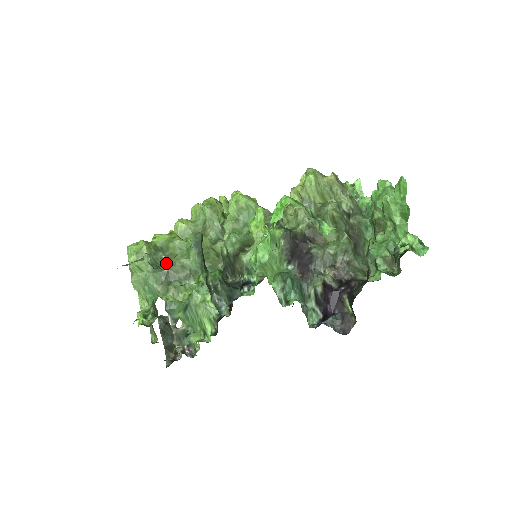
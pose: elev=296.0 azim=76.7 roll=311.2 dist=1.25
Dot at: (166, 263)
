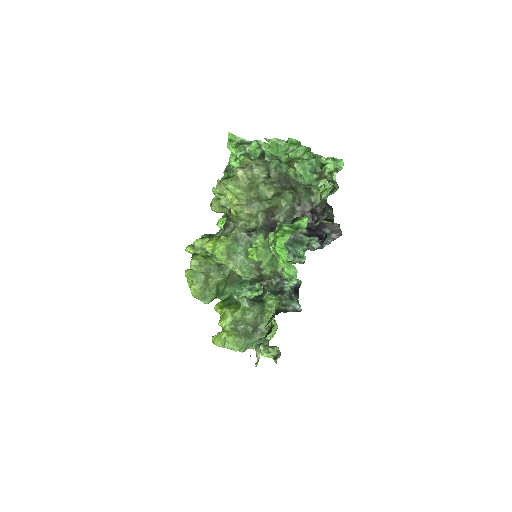
Dot at: (247, 327)
